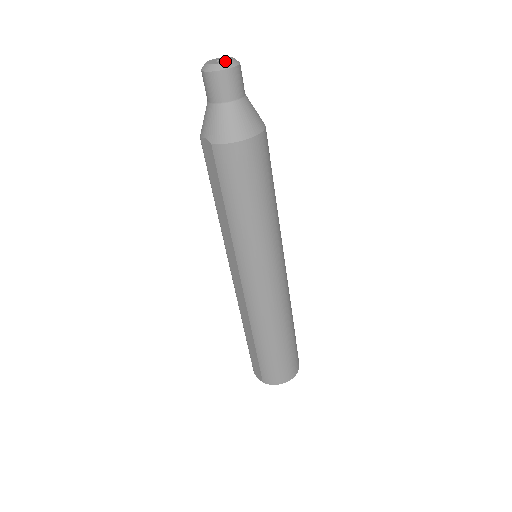
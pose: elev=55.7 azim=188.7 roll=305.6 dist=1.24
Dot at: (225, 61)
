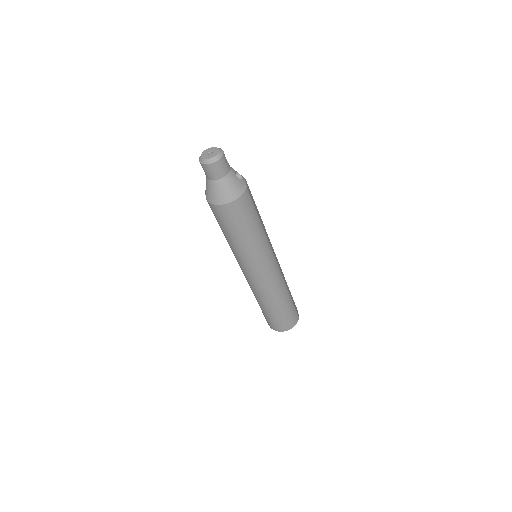
Dot at: (210, 157)
